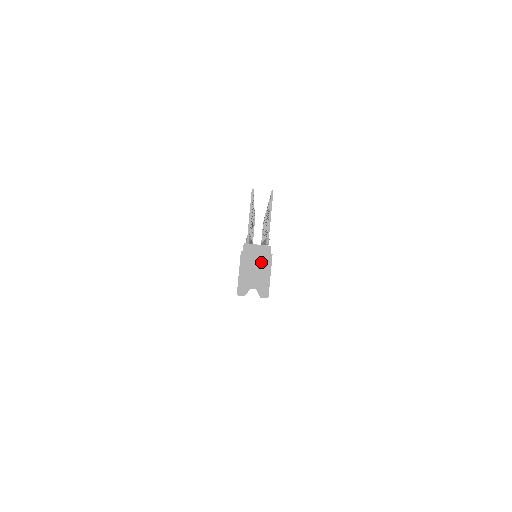
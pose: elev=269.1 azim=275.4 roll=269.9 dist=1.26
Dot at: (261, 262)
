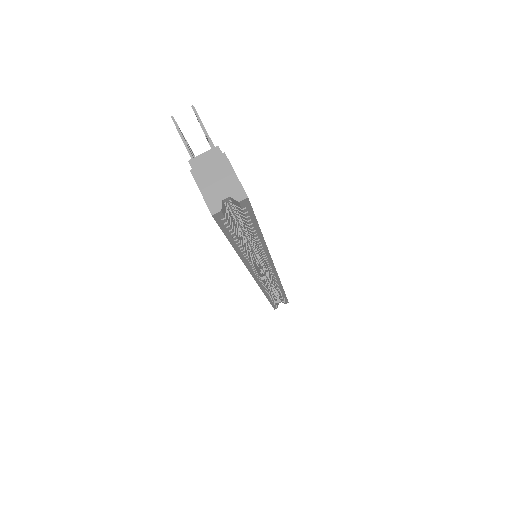
Dot at: (217, 167)
